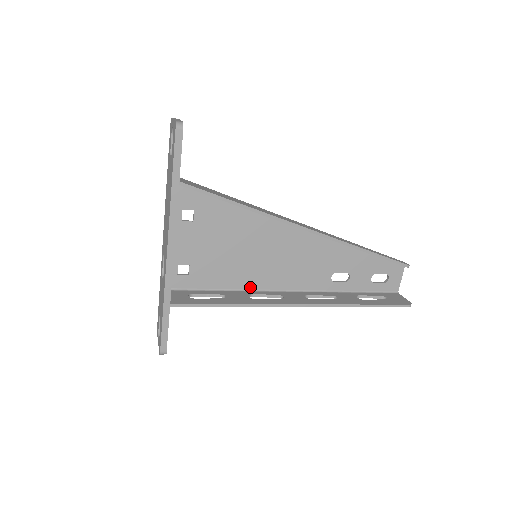
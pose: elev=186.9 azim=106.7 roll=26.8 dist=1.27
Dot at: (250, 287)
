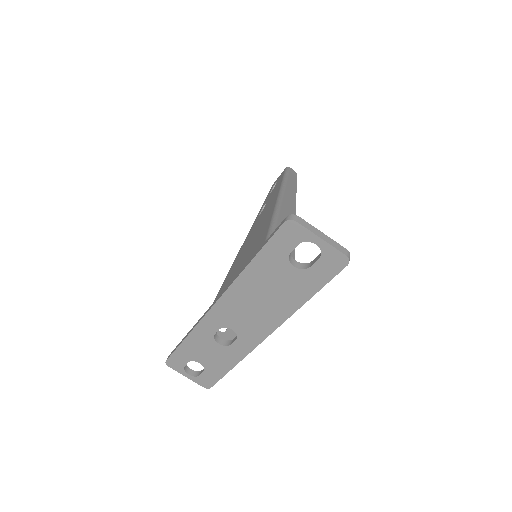
Dot at: occluded
